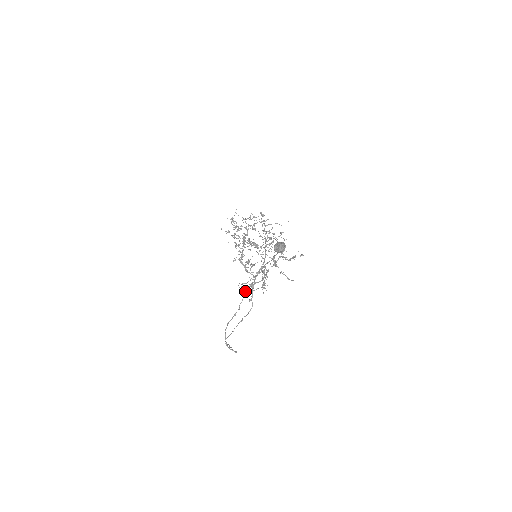
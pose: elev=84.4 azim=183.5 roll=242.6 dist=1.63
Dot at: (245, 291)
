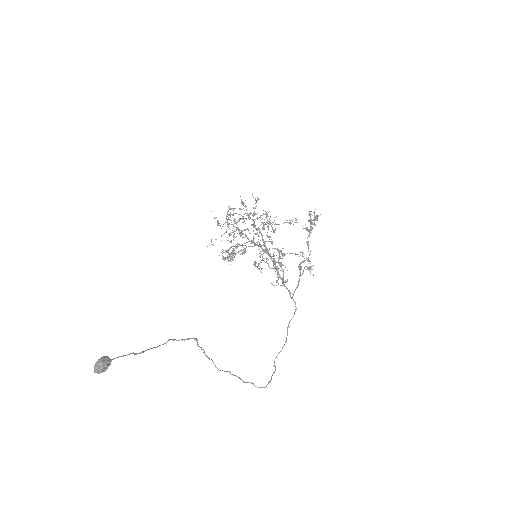
Dot at: (201, 349)
